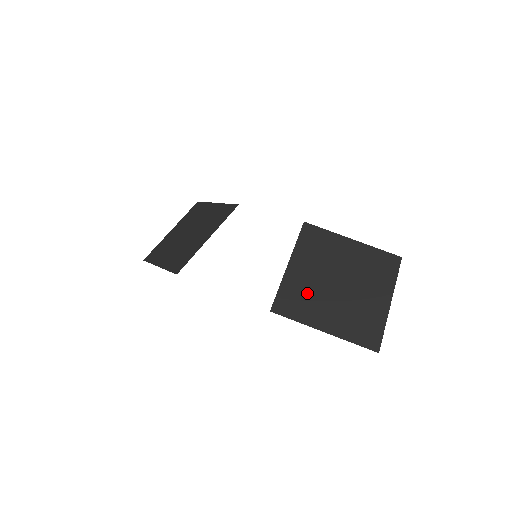
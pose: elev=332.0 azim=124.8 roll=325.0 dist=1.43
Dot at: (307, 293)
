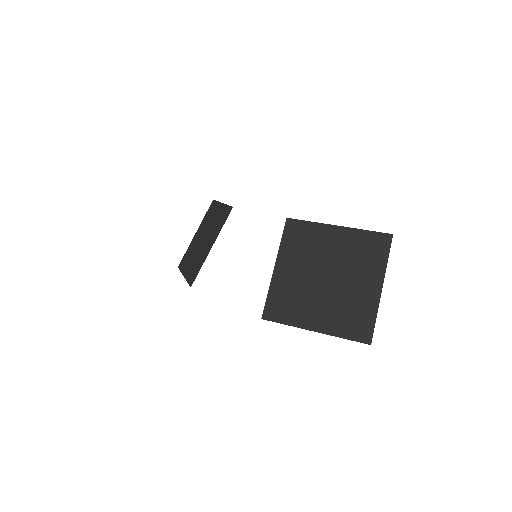
Dot at: (295, 294)
